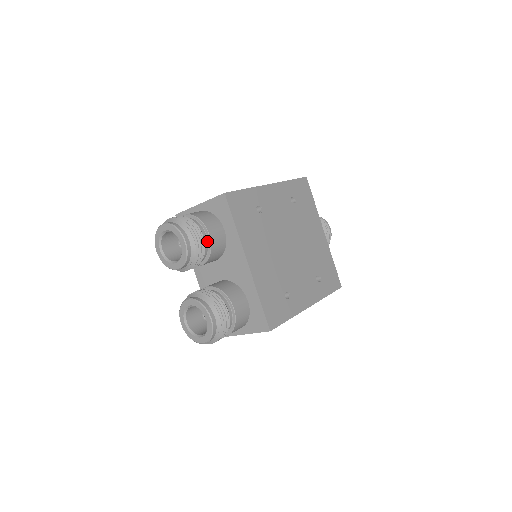
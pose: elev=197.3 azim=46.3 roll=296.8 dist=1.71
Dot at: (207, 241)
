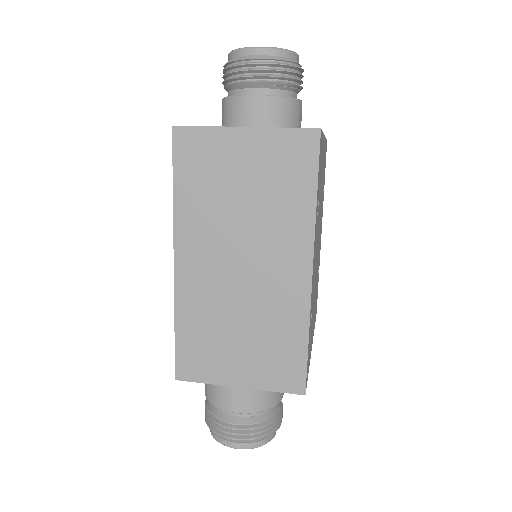
Dot at: occluded
